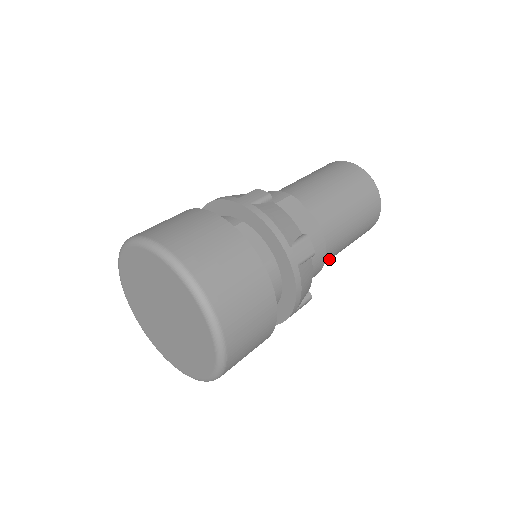
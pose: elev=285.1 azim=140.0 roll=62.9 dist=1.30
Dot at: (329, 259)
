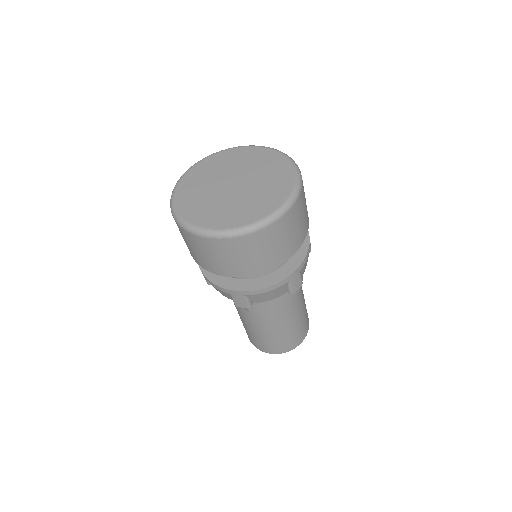
Dot at: (292, 309)
